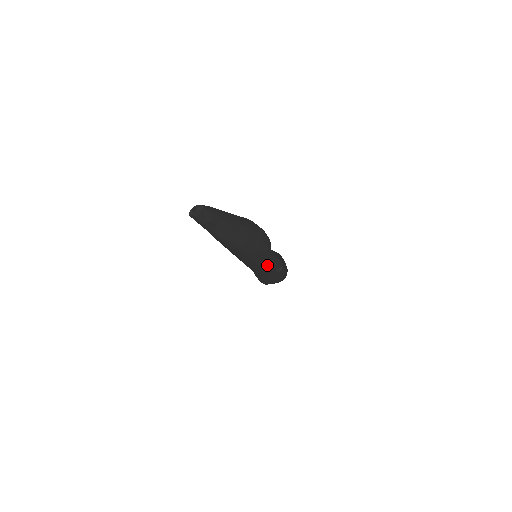
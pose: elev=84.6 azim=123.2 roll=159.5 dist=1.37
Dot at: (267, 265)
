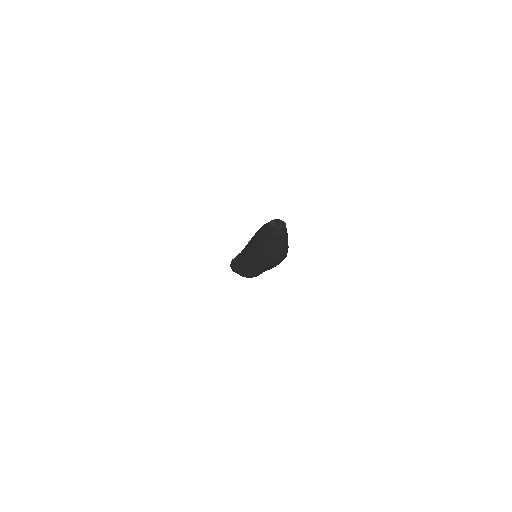
Dot at: (260, 271)
